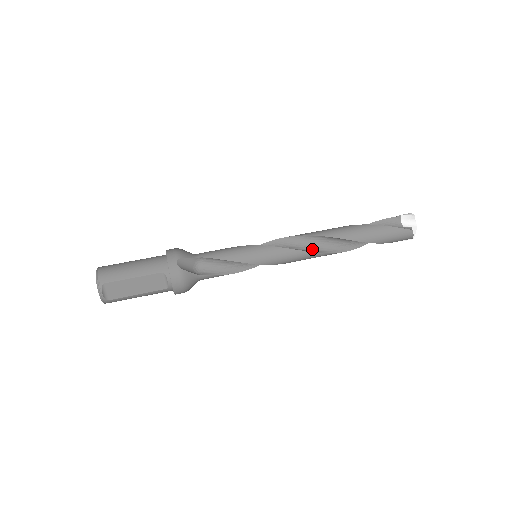
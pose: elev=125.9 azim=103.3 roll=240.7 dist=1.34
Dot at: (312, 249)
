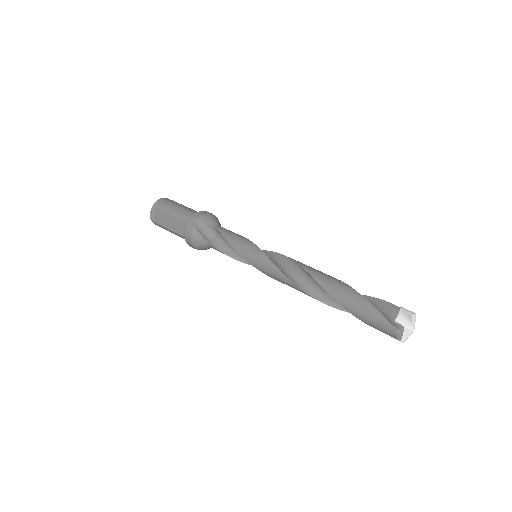
Dot at: (296, 279)
